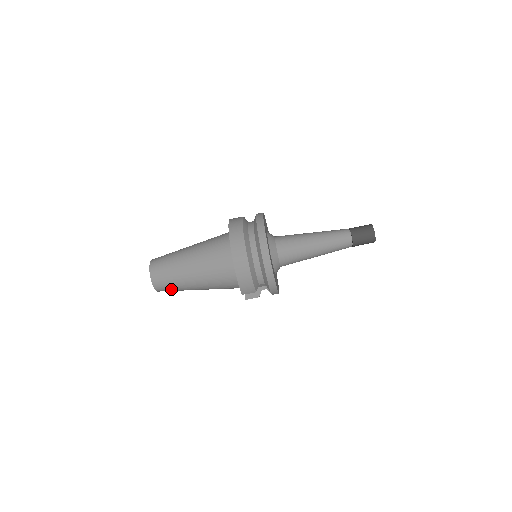
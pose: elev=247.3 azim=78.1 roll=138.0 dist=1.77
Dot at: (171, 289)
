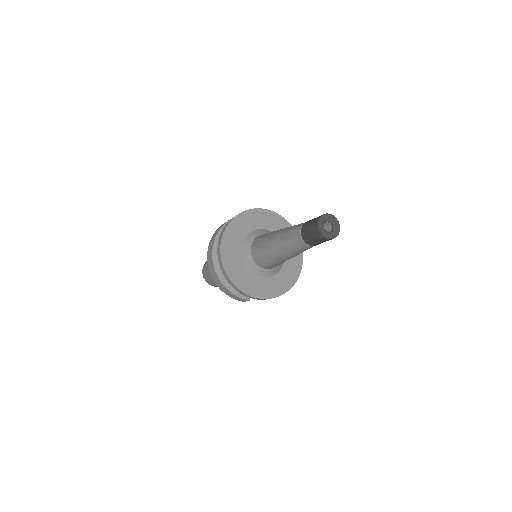
Dot at: occluded
